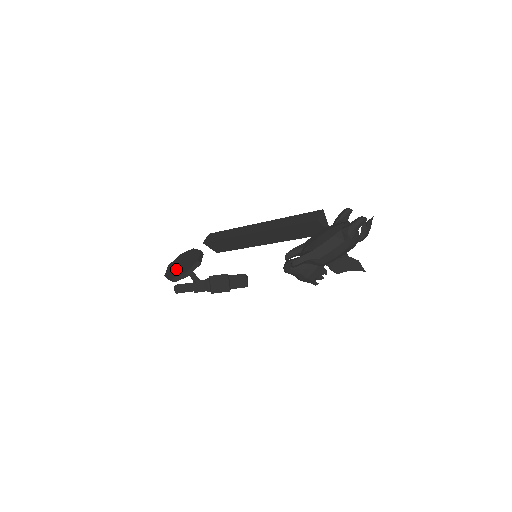
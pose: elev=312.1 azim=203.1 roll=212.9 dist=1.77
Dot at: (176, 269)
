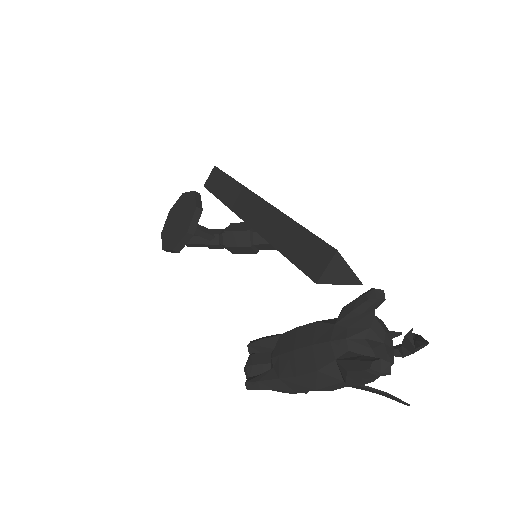
Dot at: (170, 230)
